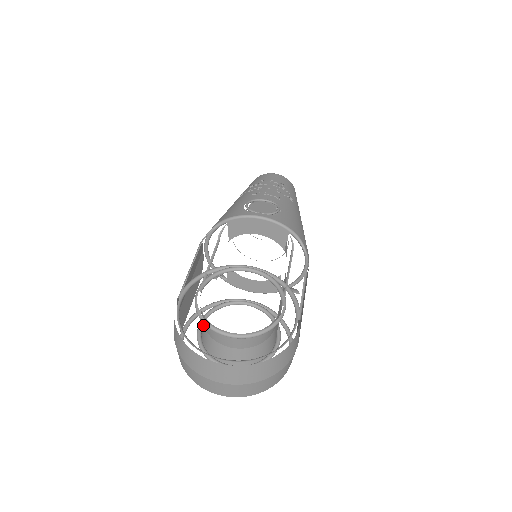
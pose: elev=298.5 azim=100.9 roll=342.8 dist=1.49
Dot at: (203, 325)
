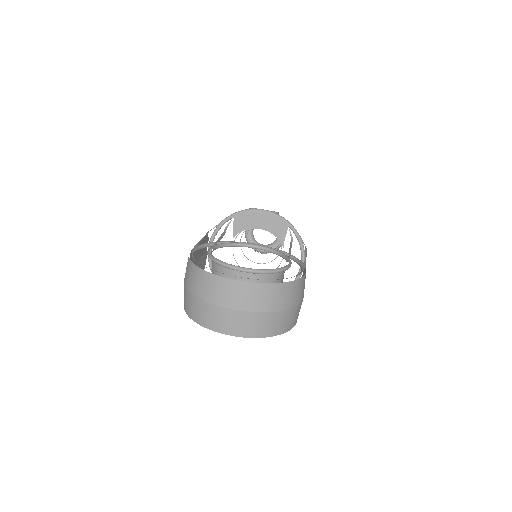
Dot at: occluded
